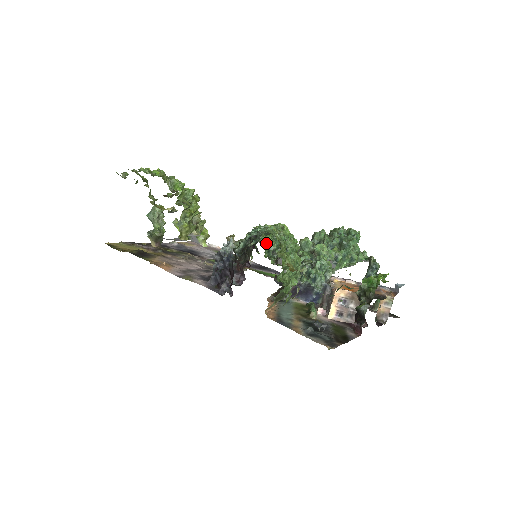
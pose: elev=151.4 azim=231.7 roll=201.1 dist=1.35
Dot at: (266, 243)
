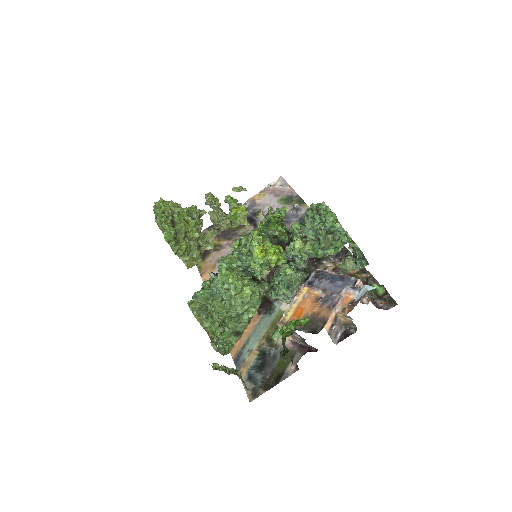
Dot at: (232, 272)
